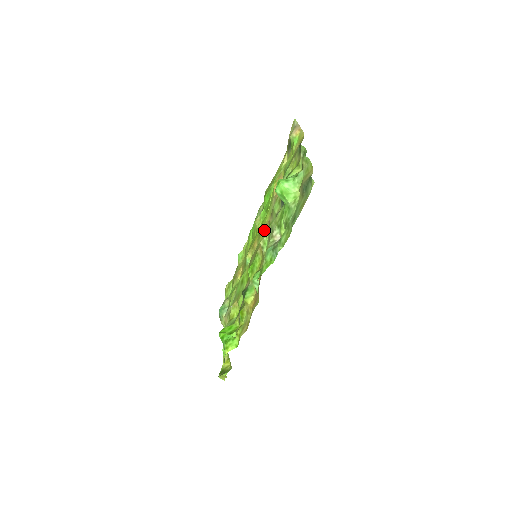
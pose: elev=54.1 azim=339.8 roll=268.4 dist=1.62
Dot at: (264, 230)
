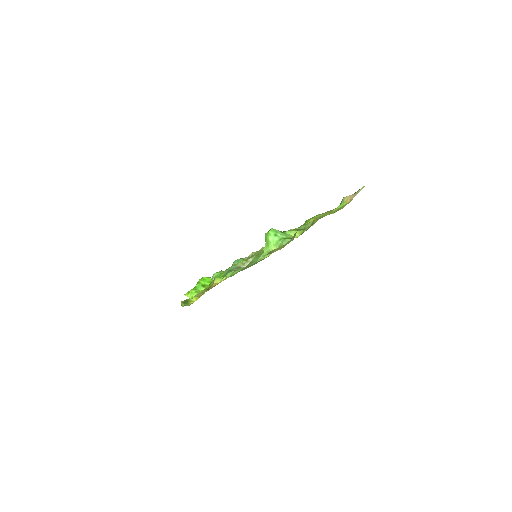
Dot at: occluded
